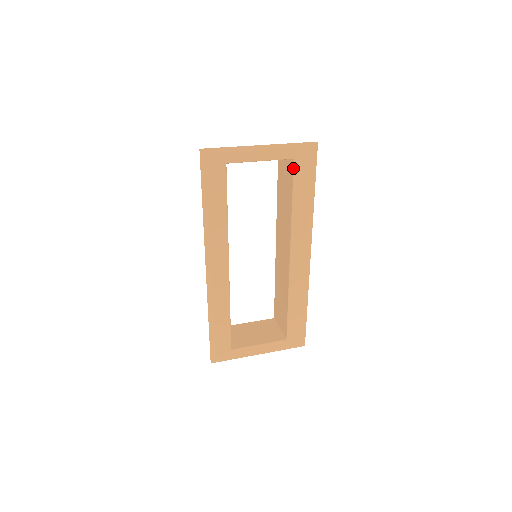
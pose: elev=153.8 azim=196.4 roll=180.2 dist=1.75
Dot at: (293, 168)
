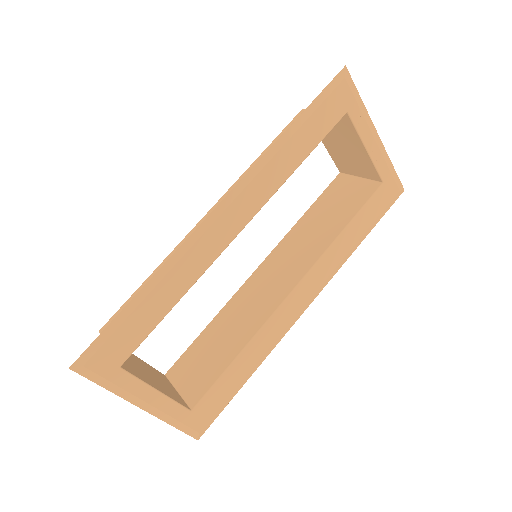
Dot at: (375, 191)
